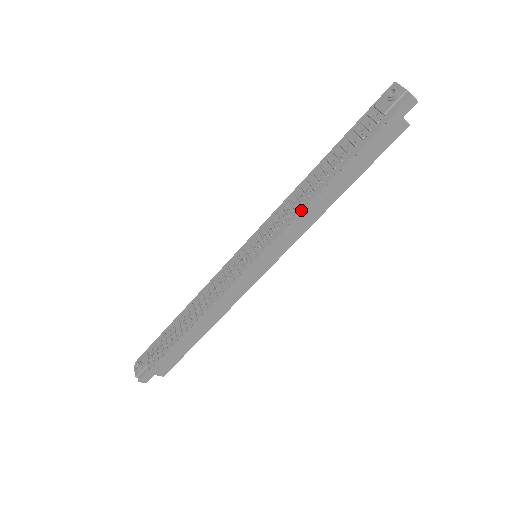
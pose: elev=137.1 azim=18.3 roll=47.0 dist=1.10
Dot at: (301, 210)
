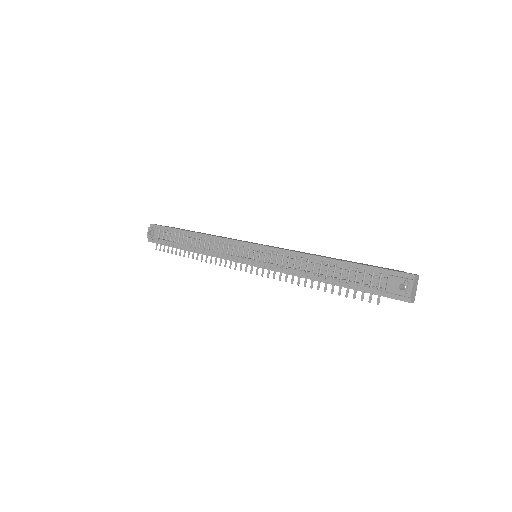
Dot at: occluded
